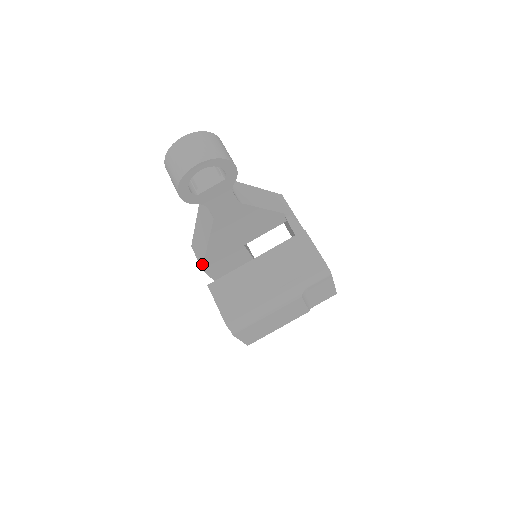
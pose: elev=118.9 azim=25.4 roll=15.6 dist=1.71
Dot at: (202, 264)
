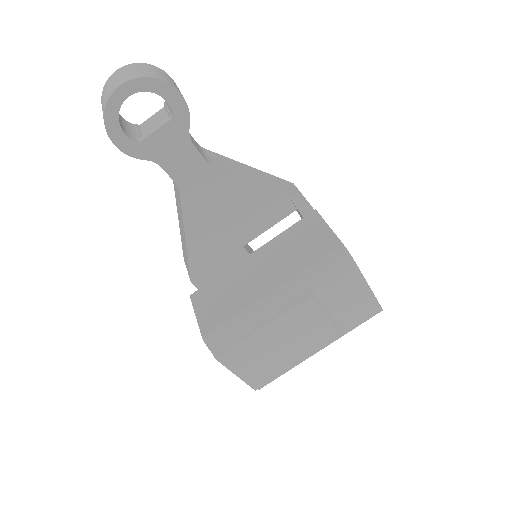
Dot at: (189, 274)
